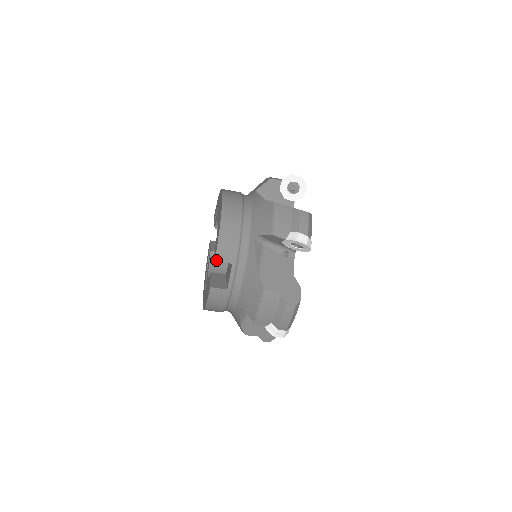
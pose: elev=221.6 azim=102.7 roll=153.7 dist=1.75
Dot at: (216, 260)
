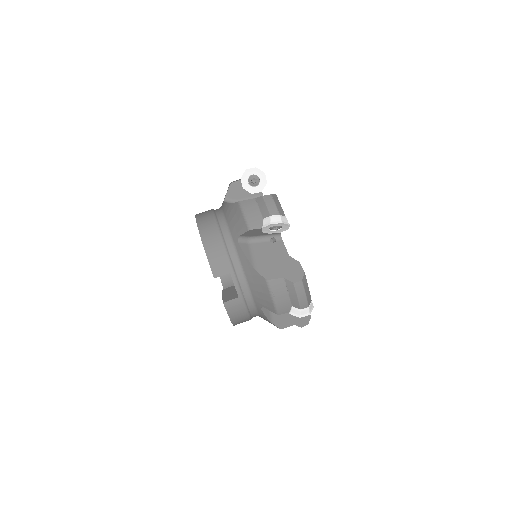
Dot at: (214, 277)
